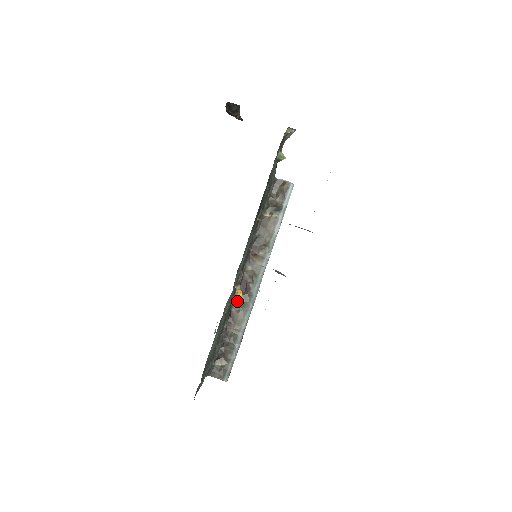
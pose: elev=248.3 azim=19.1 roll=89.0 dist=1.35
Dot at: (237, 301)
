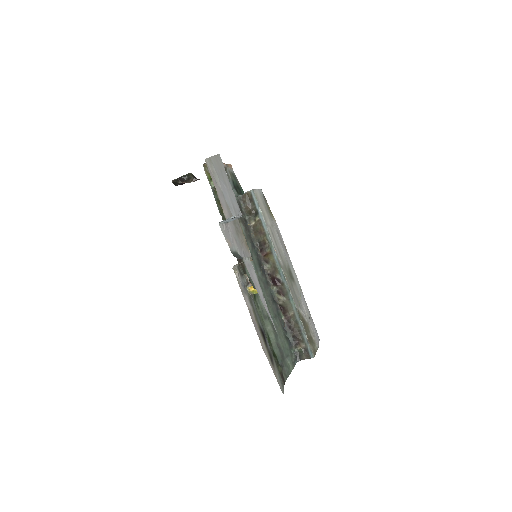
Dot at: (278, 295)
